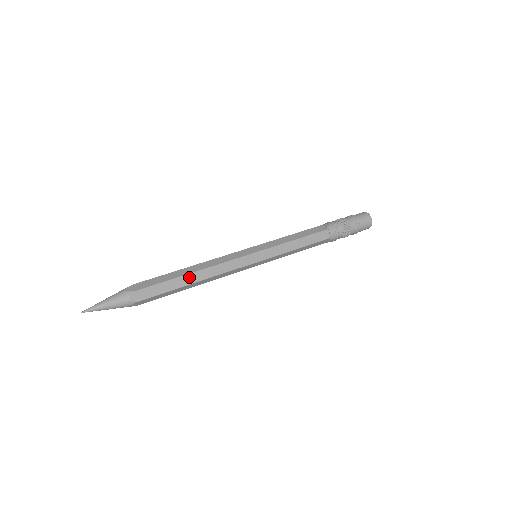
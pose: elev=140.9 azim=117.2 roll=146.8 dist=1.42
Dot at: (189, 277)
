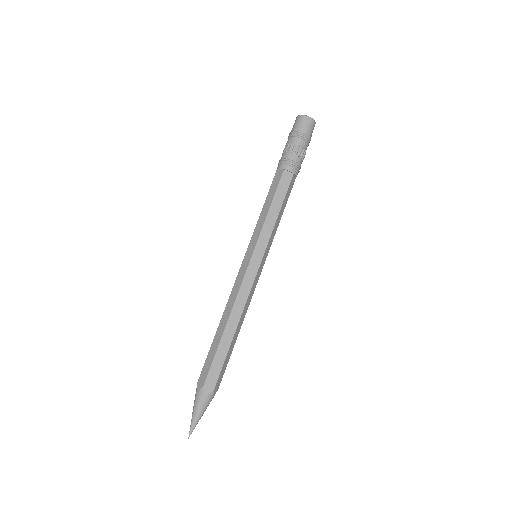
Dot at: (235, 335)
